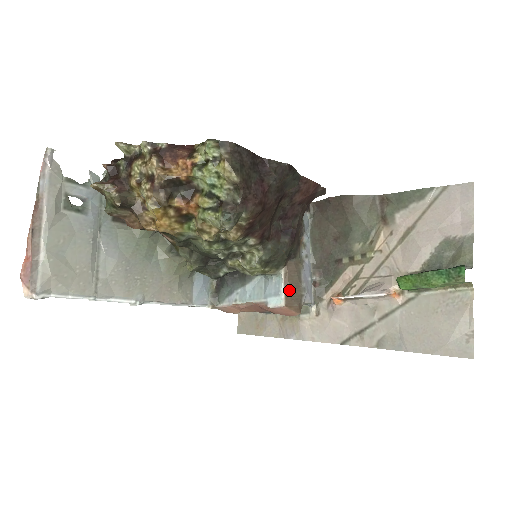
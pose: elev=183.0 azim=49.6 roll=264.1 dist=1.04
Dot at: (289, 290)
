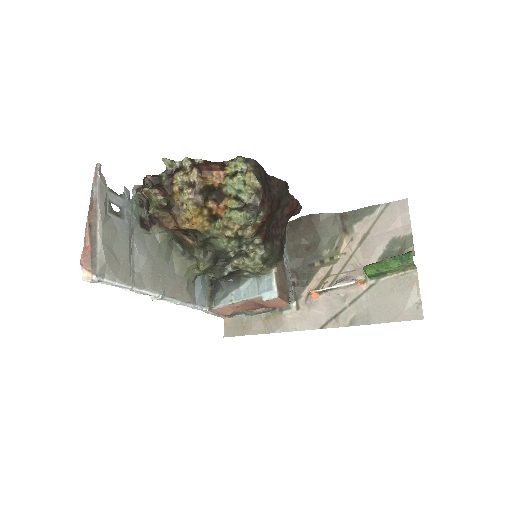
Dot at: (280, 285)
